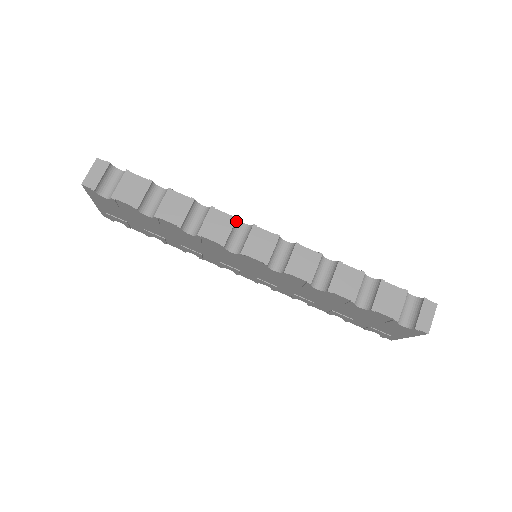
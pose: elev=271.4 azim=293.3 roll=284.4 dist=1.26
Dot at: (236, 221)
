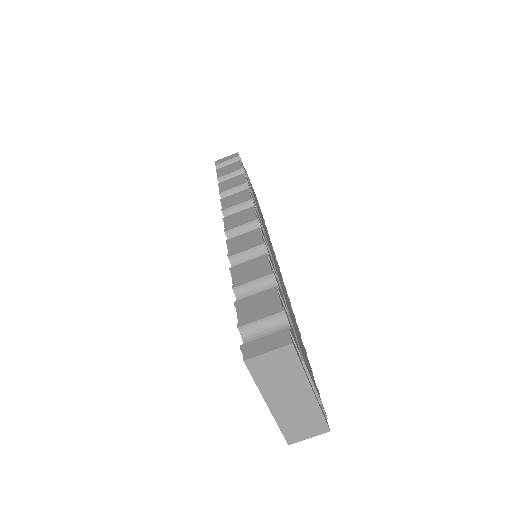
Dot at: (250, 202)
